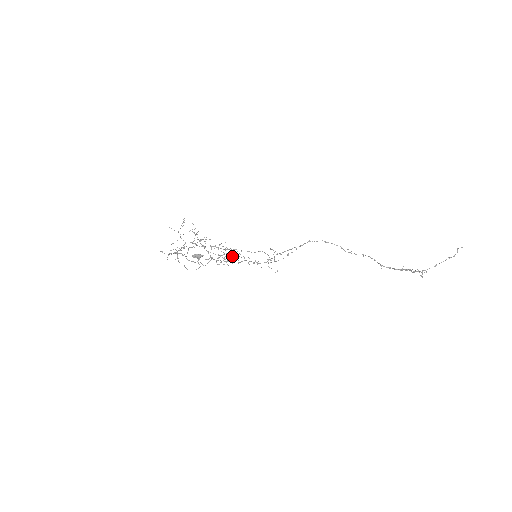
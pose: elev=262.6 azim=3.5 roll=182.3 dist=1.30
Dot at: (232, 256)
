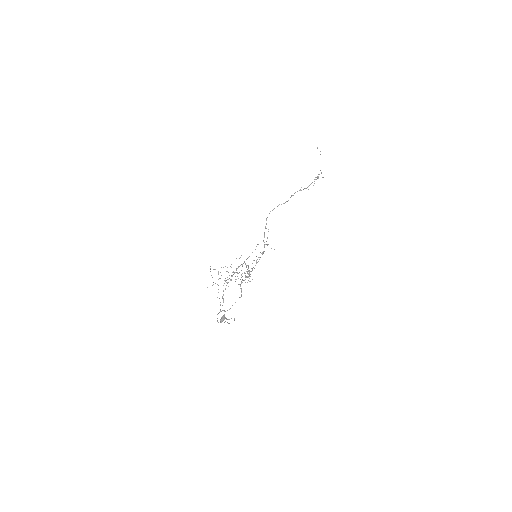
Dot at: occluded
